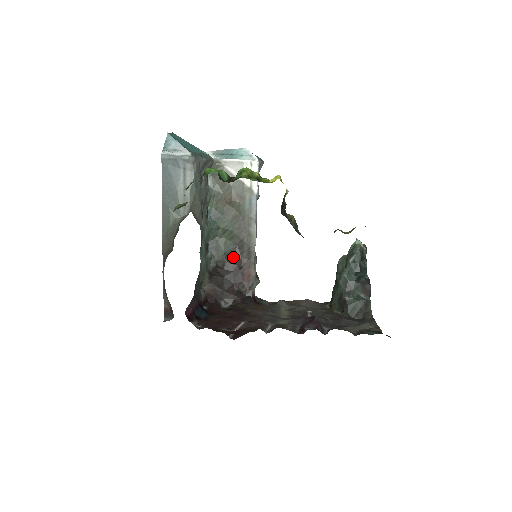
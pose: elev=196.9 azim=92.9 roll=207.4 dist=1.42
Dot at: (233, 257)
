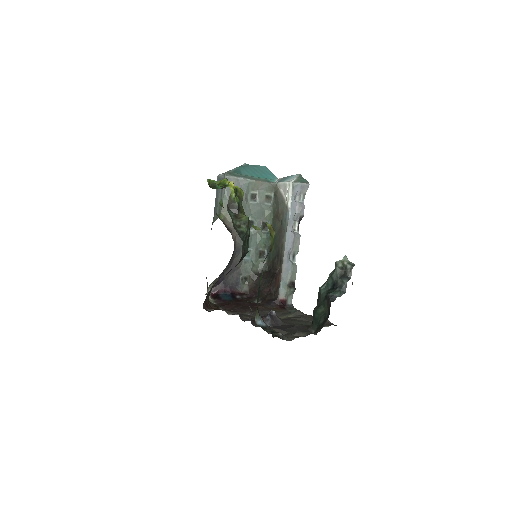
Dot at: (274, 264)
